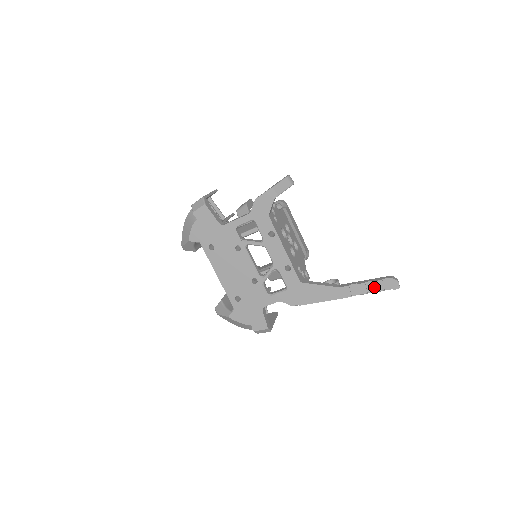
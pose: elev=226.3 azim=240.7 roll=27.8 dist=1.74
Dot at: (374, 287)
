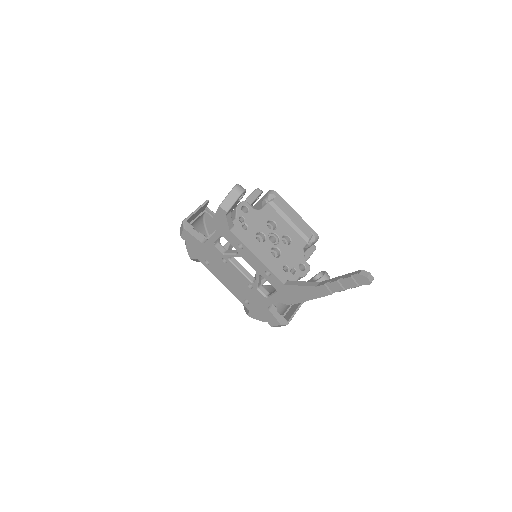
Dot at: (348, 283)
